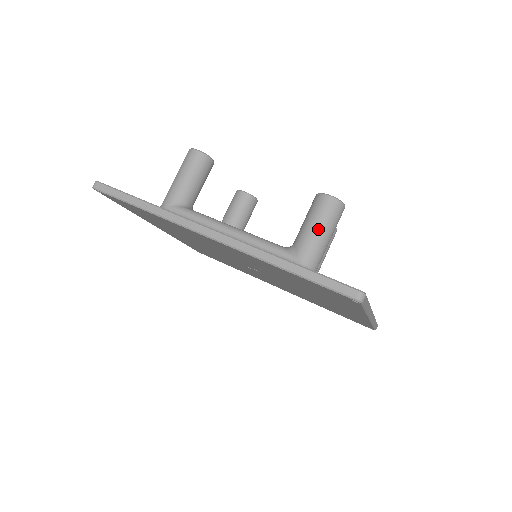
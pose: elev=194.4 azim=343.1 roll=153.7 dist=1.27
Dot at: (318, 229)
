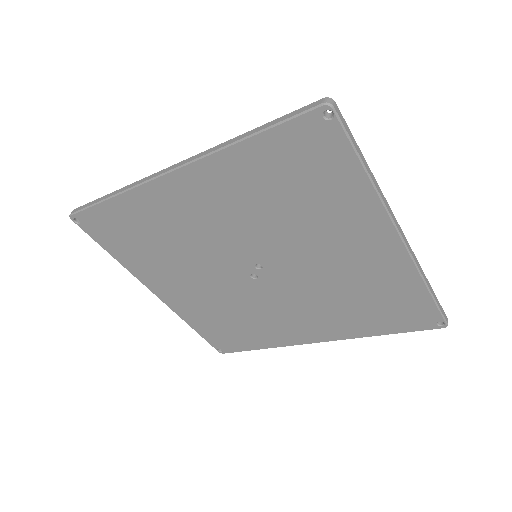
Dot at: occluded
